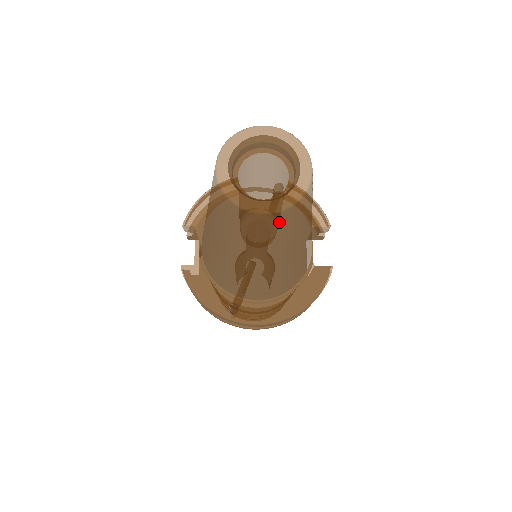
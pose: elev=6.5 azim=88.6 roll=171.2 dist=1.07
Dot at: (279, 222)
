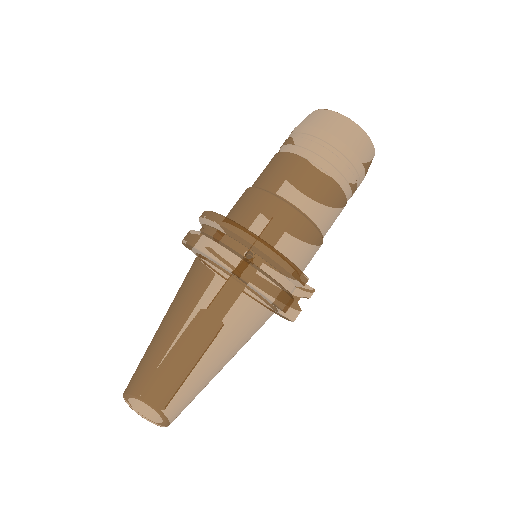
Dot at: occluded
